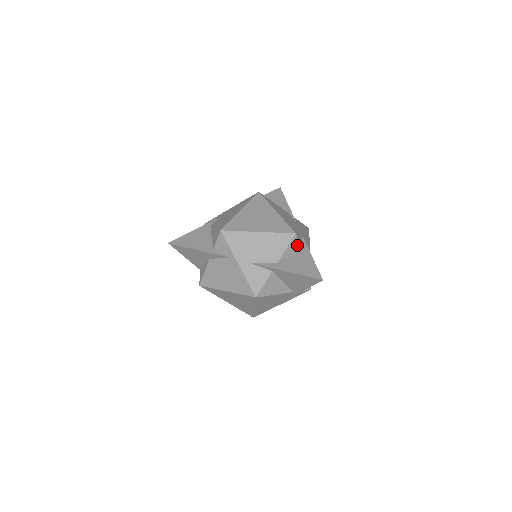
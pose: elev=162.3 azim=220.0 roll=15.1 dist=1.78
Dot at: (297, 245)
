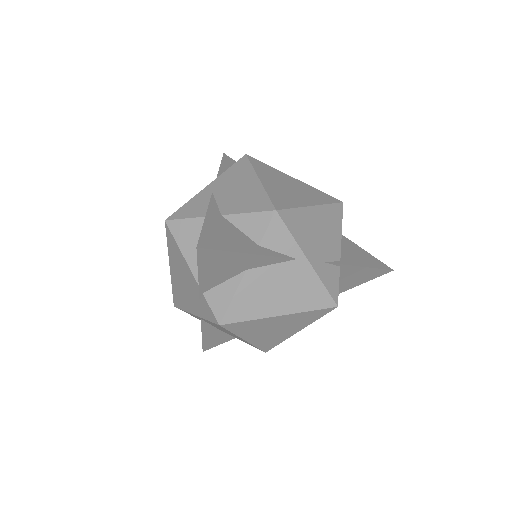
Dot at: (263, 230)
